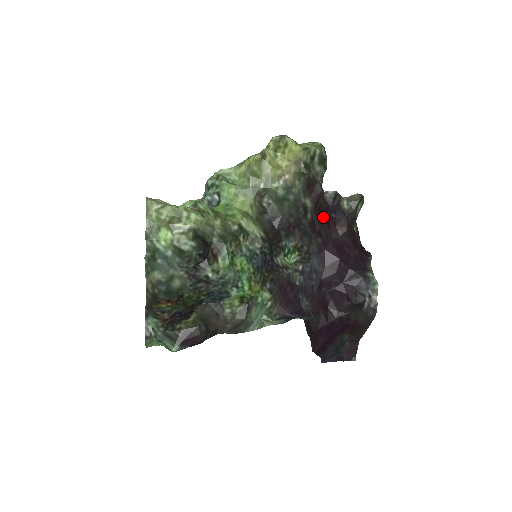
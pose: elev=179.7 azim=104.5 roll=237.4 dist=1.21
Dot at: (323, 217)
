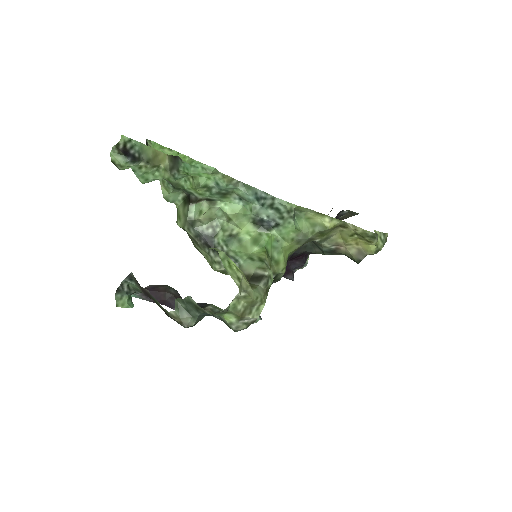
Dot at: occluded
